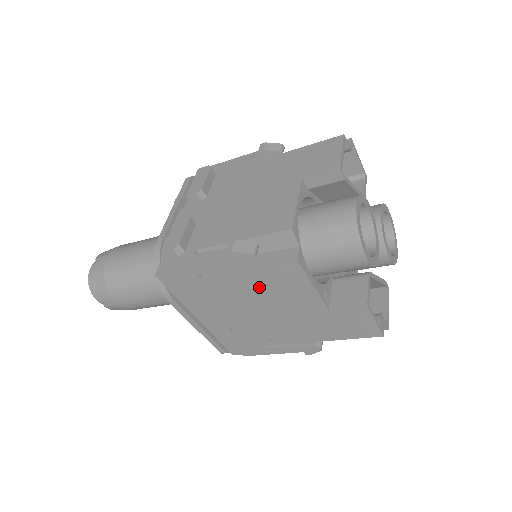
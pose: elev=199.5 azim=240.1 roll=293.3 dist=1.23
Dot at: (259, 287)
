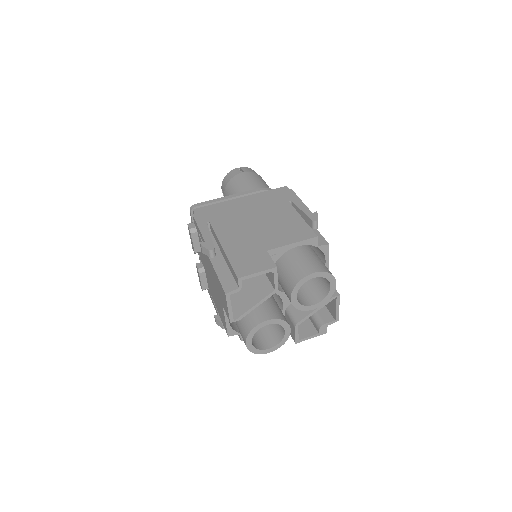
Dot at: occluded
